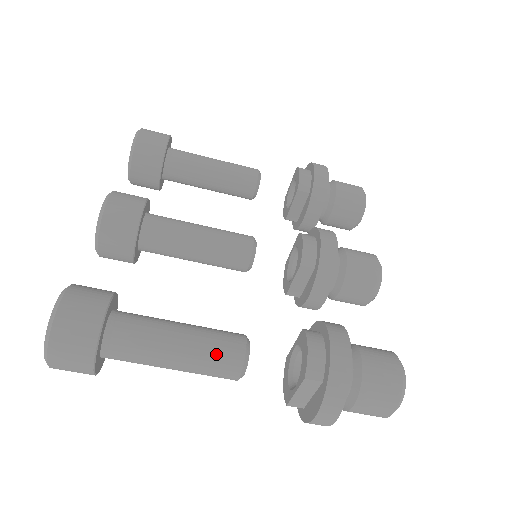
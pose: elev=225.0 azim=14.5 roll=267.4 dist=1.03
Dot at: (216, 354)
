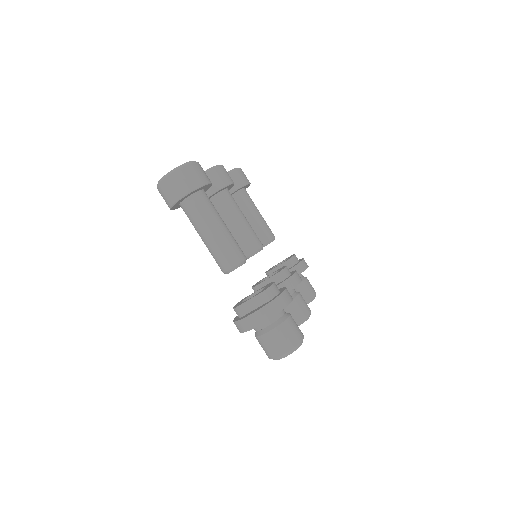
Dot at: (233, 247)
